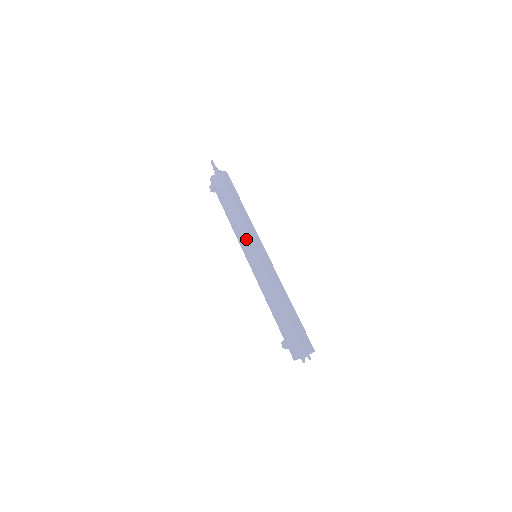
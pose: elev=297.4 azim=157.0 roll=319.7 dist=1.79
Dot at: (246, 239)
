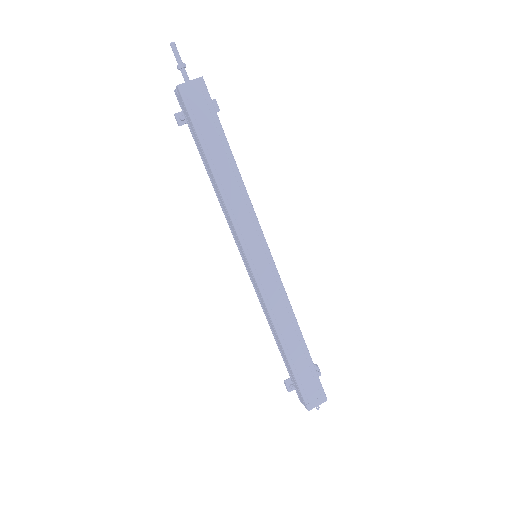
Dot at: (236, 236)
